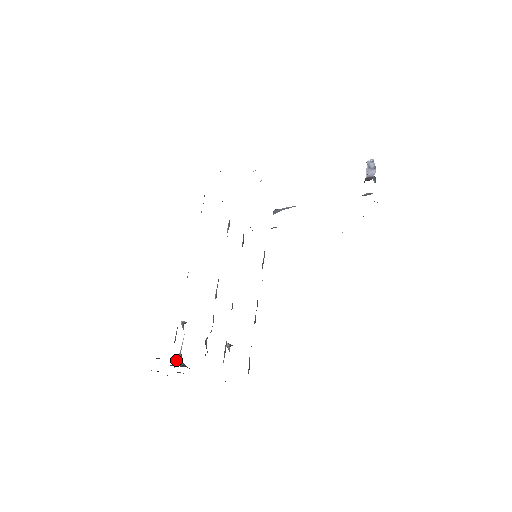
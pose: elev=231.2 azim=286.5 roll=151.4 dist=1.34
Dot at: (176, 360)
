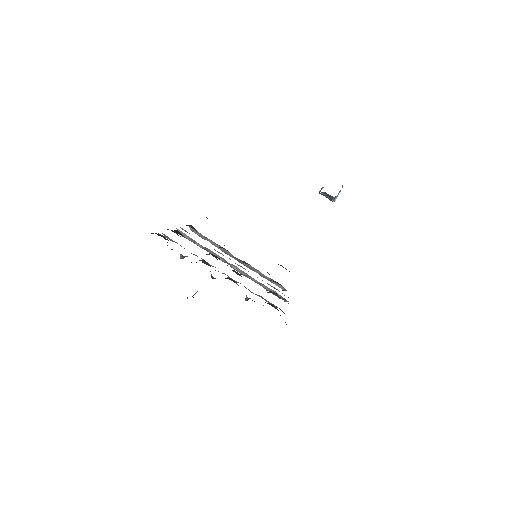
Dot at: (187, 298)
